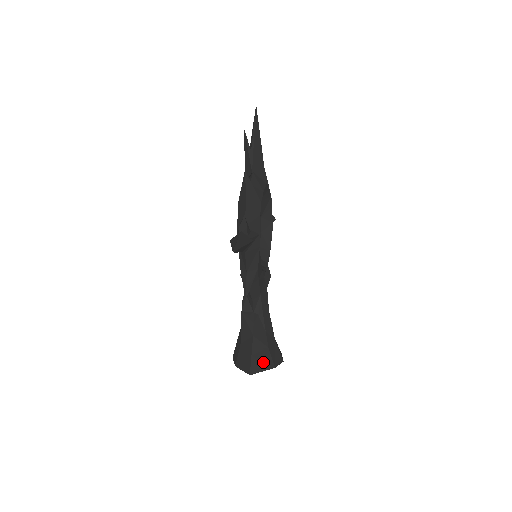
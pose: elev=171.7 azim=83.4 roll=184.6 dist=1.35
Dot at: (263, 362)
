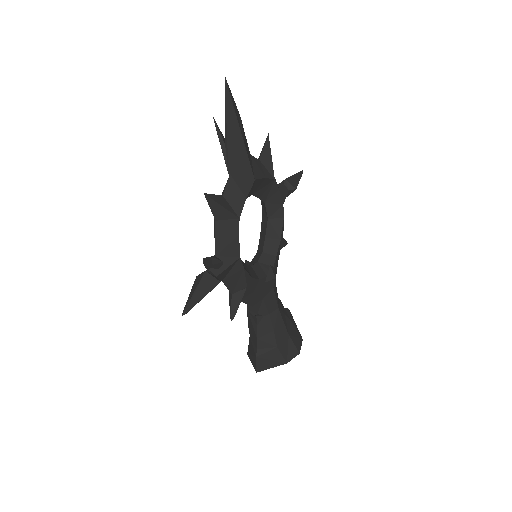
Dot at: (271, 360)
